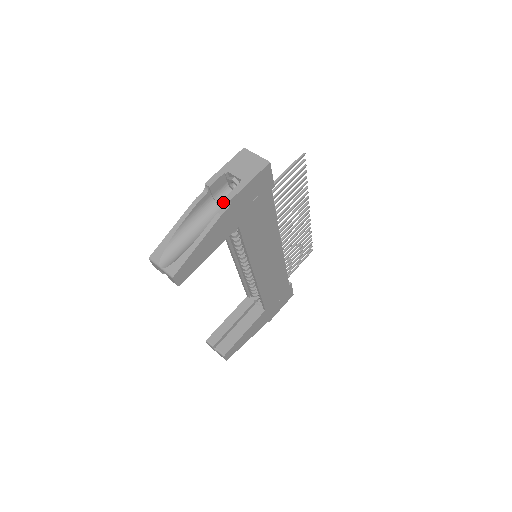
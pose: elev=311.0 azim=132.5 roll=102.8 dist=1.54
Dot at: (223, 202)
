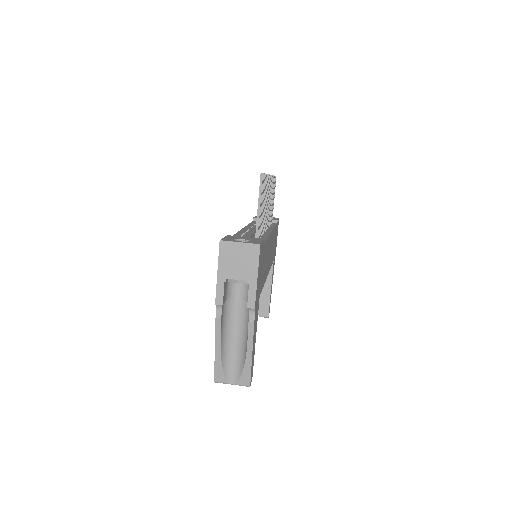
Dot at: (236, 295)
